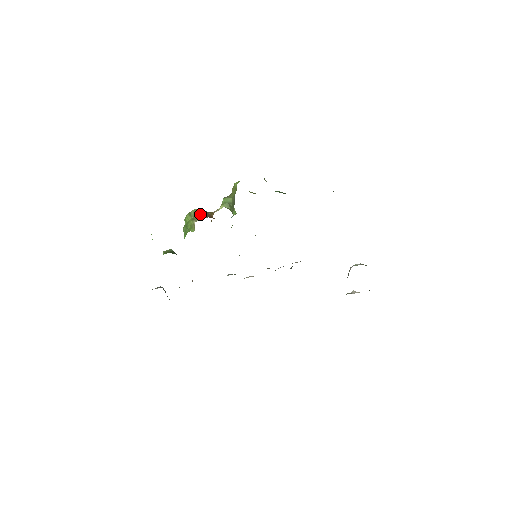
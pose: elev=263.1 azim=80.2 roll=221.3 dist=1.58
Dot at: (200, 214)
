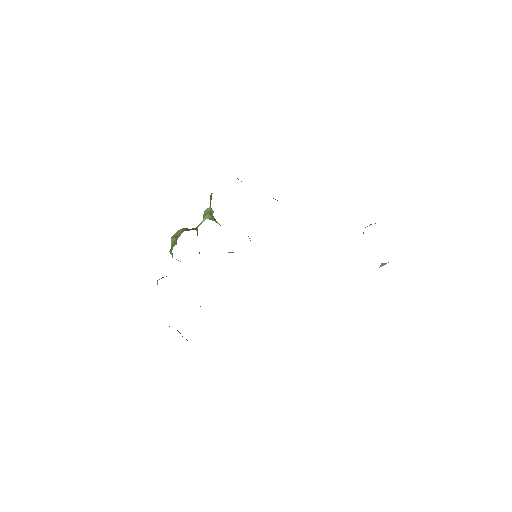
Dot at: (182, 231)
